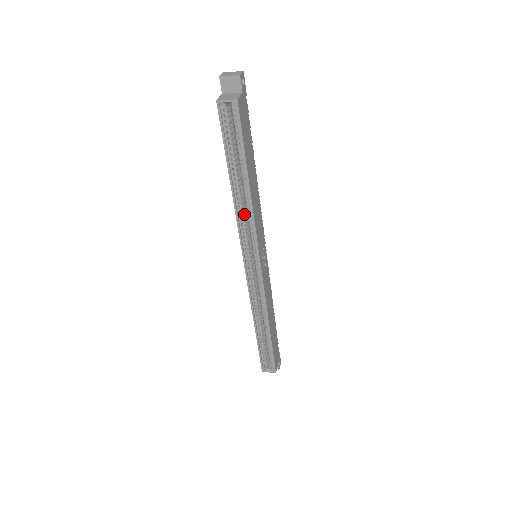
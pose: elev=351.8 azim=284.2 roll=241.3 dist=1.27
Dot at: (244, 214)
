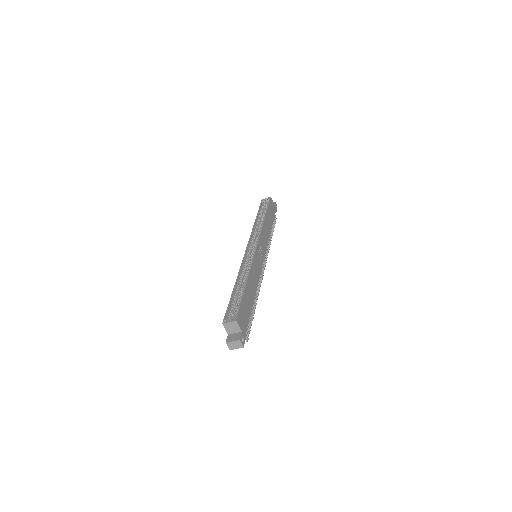
Dot at: (257, 231)
